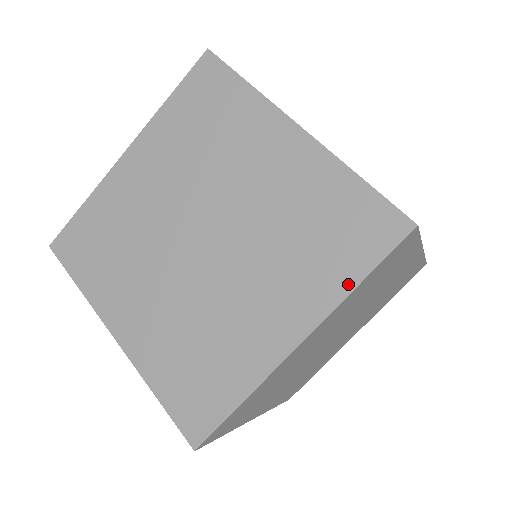
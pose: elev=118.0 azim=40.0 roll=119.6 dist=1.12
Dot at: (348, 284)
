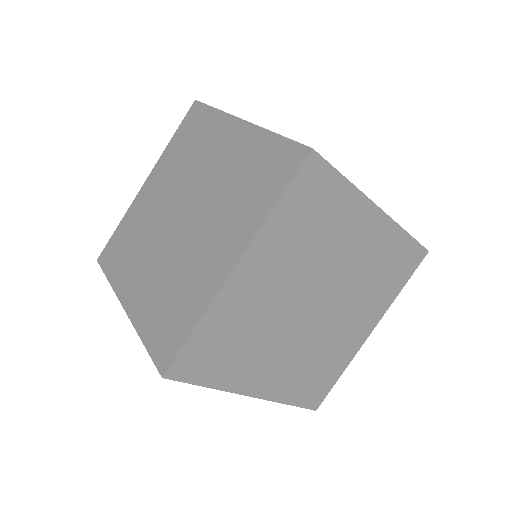
Dot at: (267, 208)
